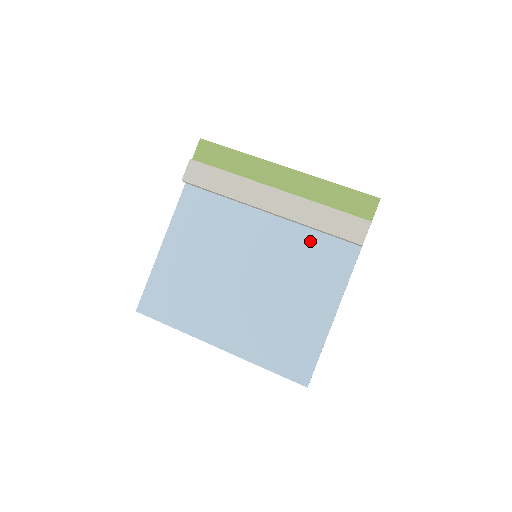
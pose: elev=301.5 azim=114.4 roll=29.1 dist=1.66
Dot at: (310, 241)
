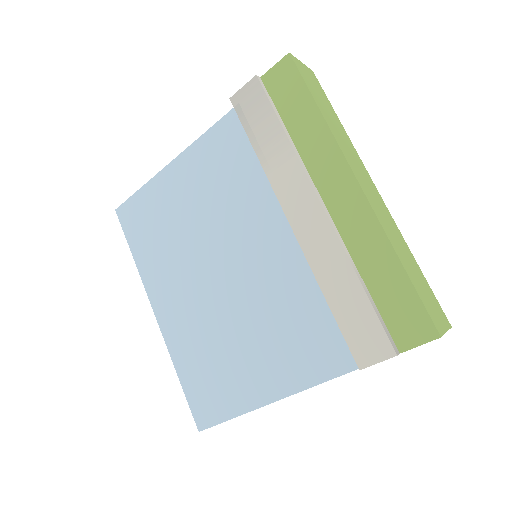
Dot at: (314, 300)
